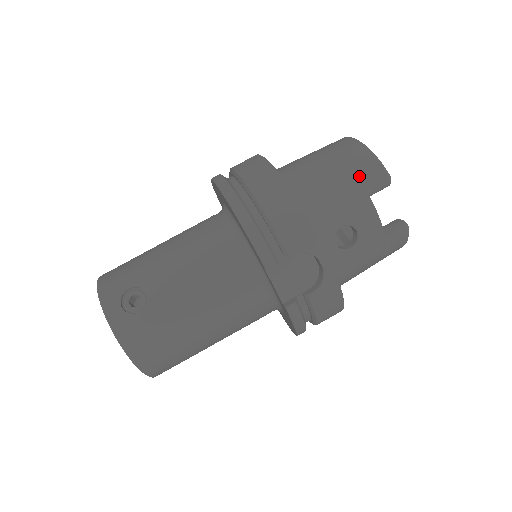
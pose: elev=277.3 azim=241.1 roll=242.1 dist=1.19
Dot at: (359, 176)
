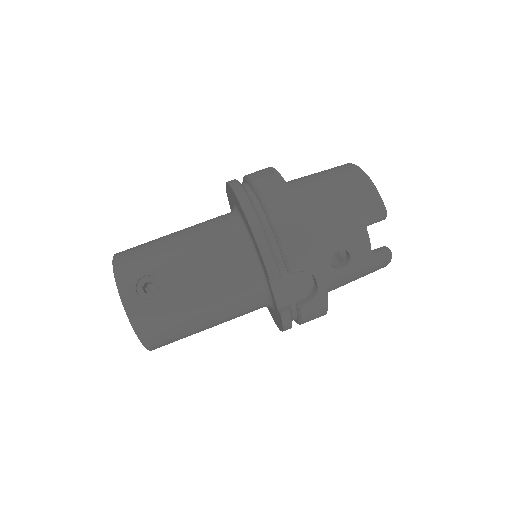
Dot at: (361, 208)
